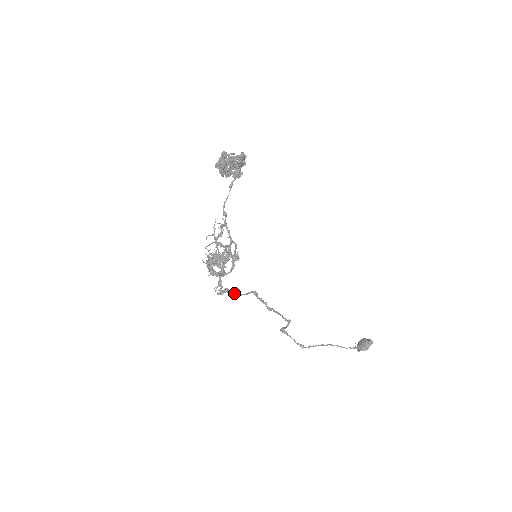
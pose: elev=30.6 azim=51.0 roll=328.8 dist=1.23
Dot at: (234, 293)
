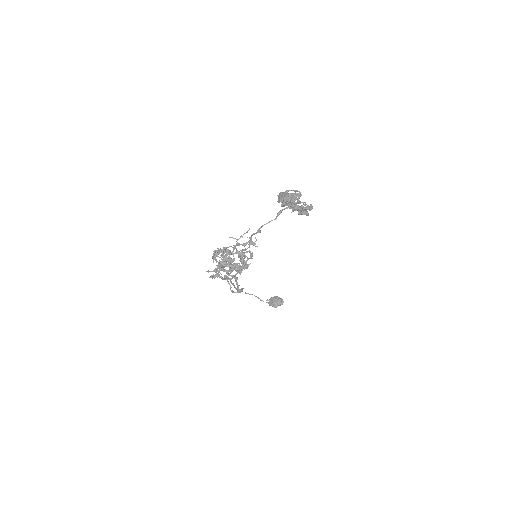
Dot at: (221, 276)
